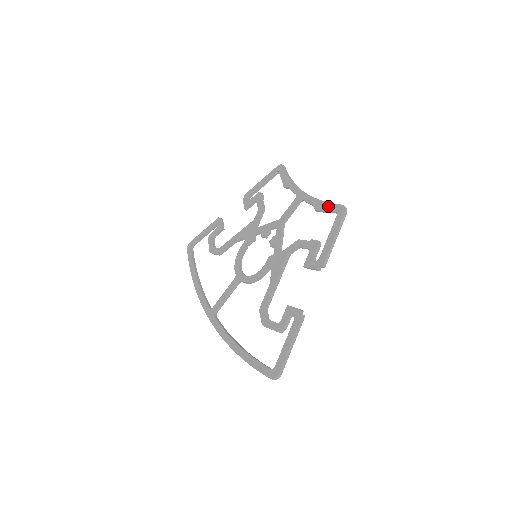
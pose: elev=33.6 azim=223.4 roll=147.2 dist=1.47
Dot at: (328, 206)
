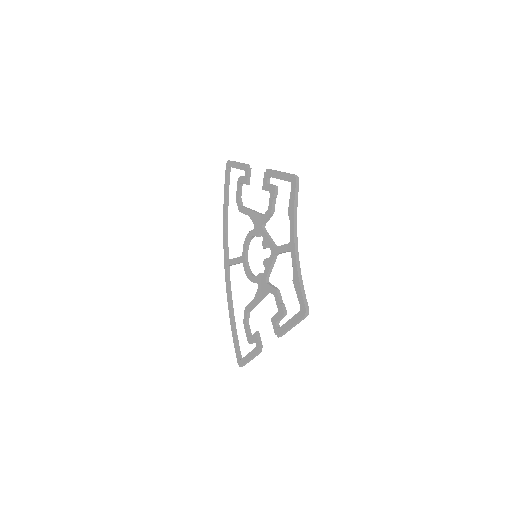
Dot at: (299, 293)
